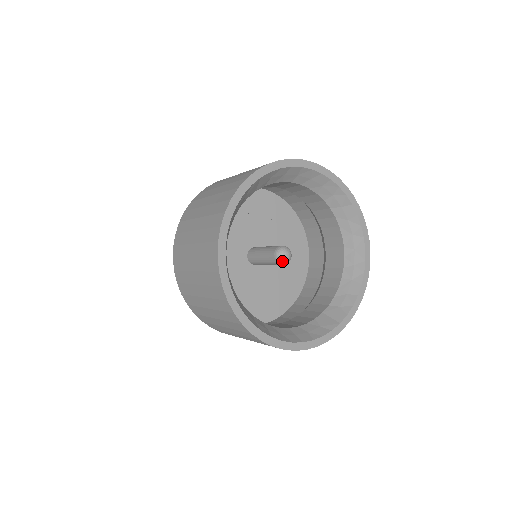
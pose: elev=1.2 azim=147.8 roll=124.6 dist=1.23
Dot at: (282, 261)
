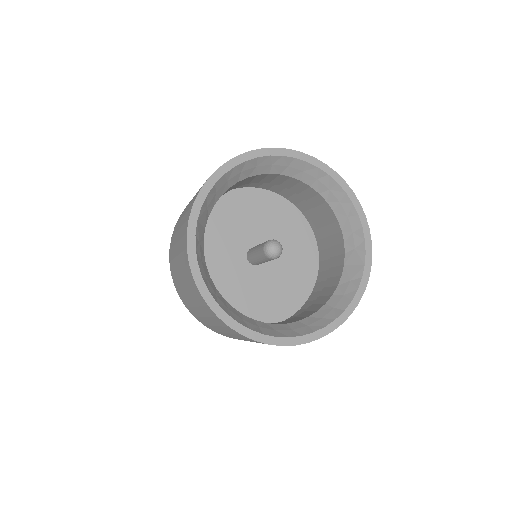
Dot at: (276, 256)
